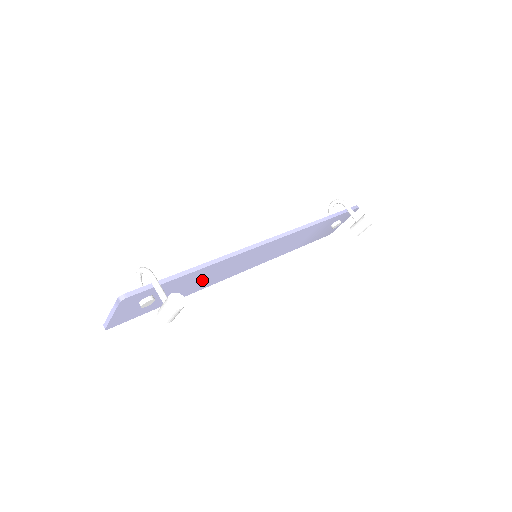
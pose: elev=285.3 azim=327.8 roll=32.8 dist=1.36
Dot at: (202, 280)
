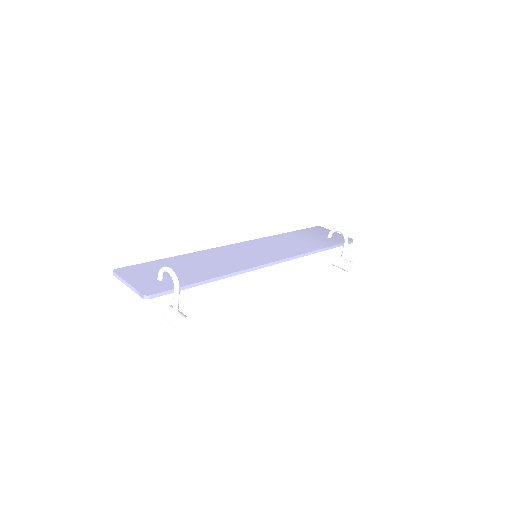
Dot at: occluded
